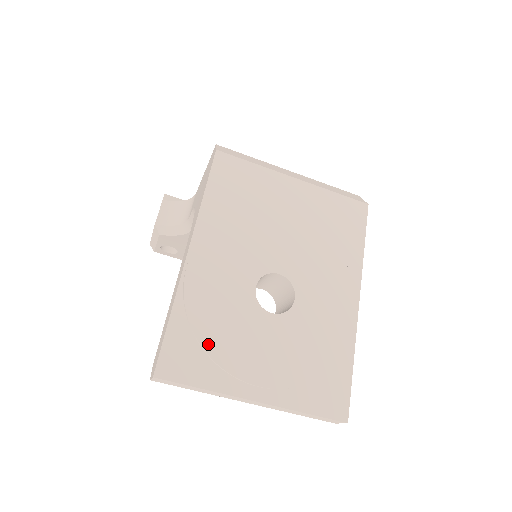
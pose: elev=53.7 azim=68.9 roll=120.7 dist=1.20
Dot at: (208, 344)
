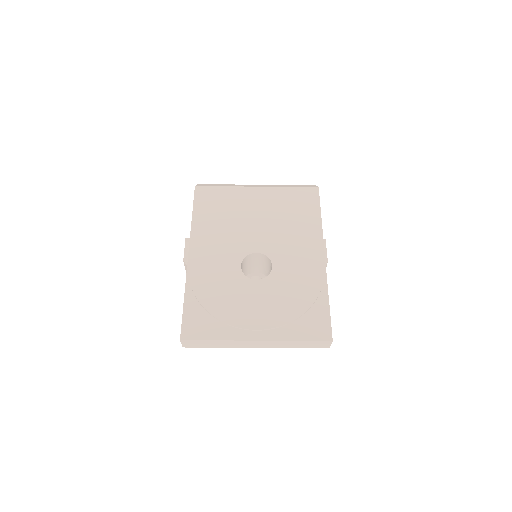
Dot at: (214, 310)
